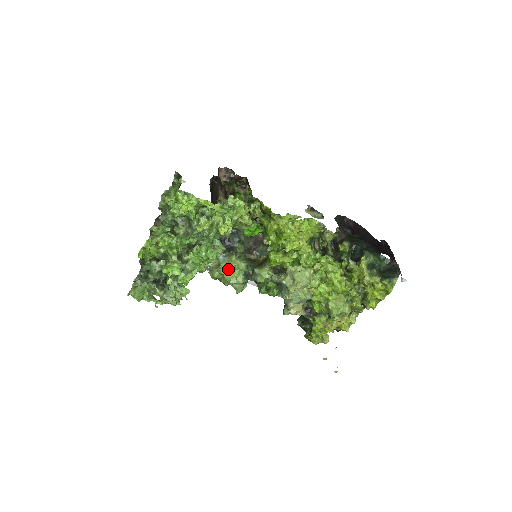
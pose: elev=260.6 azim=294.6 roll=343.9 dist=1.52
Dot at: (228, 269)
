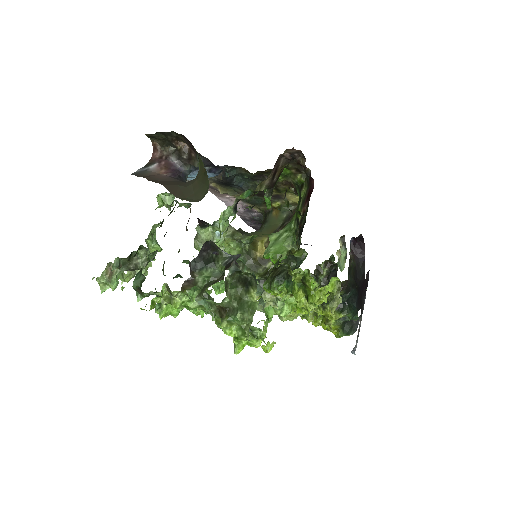
Dot at: occluded
